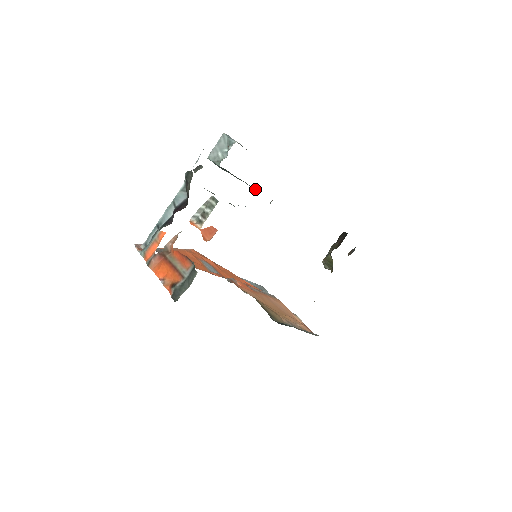
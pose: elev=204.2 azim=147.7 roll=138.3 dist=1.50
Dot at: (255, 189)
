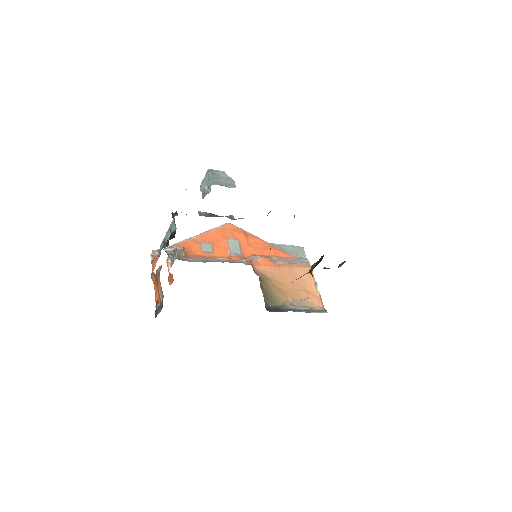
Dot at: occluded
